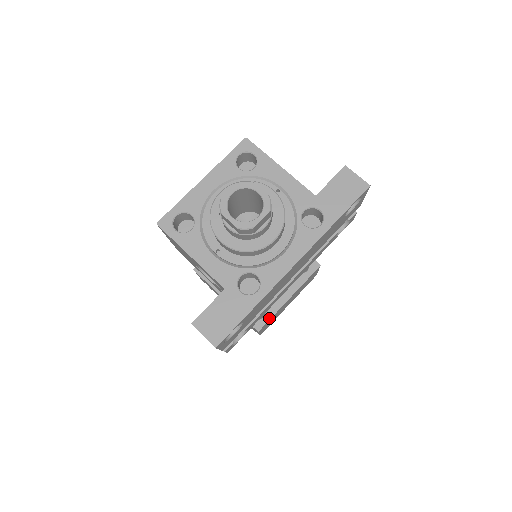
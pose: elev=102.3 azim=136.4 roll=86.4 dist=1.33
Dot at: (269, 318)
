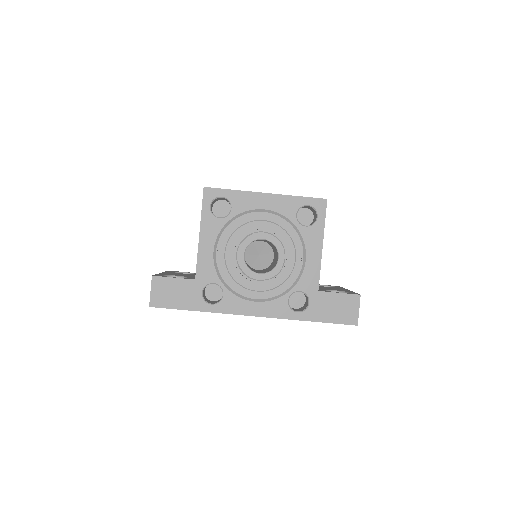
Dot at: occluded
